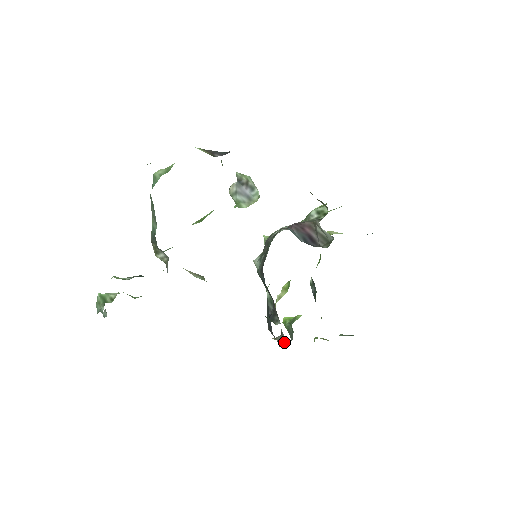
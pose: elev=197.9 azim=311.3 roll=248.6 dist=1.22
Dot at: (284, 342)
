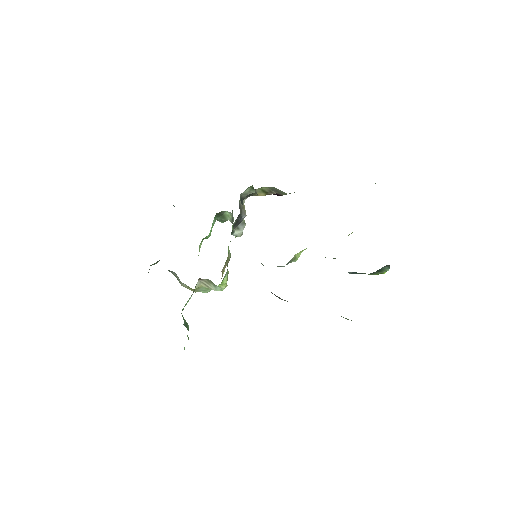
Dot at: occluded
